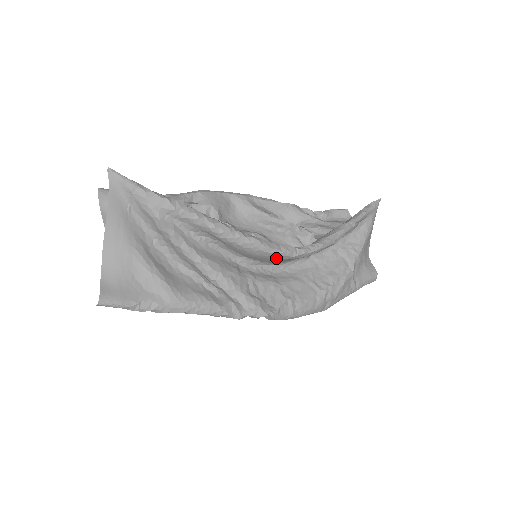
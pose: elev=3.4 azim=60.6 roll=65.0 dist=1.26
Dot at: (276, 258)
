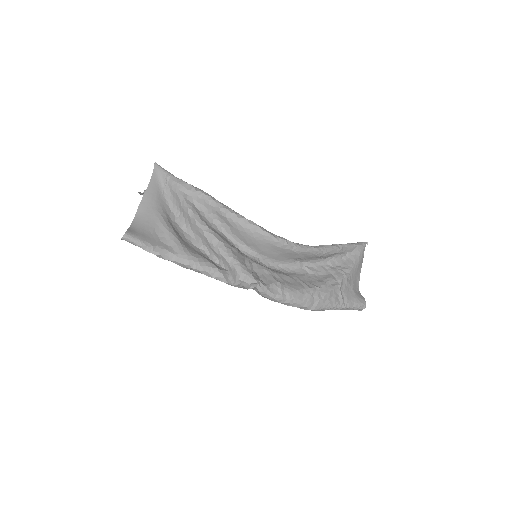
Dot at: (270, 245)
